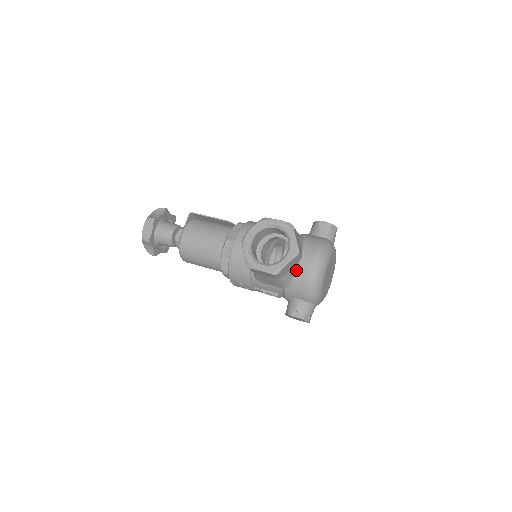
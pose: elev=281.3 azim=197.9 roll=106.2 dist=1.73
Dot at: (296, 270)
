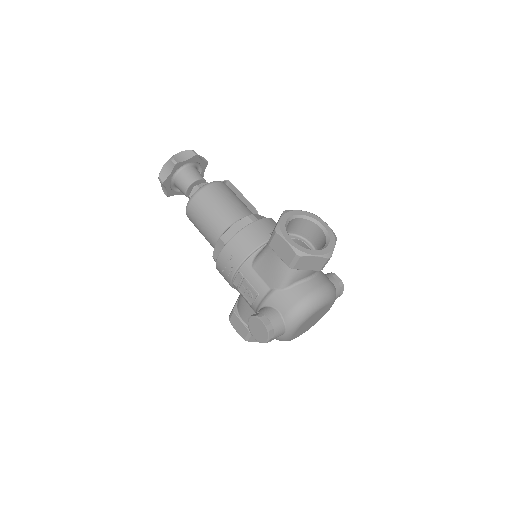
Dot at: (302, 280)
